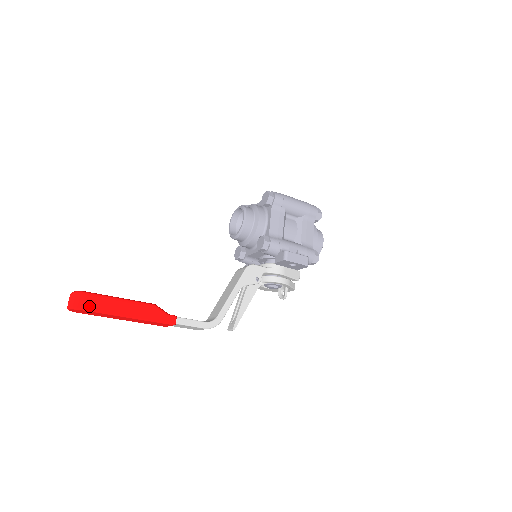
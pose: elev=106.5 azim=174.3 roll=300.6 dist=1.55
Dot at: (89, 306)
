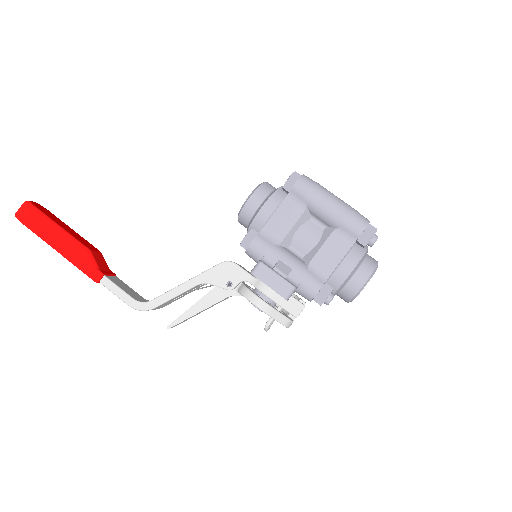
Dot at: (25, 219)
